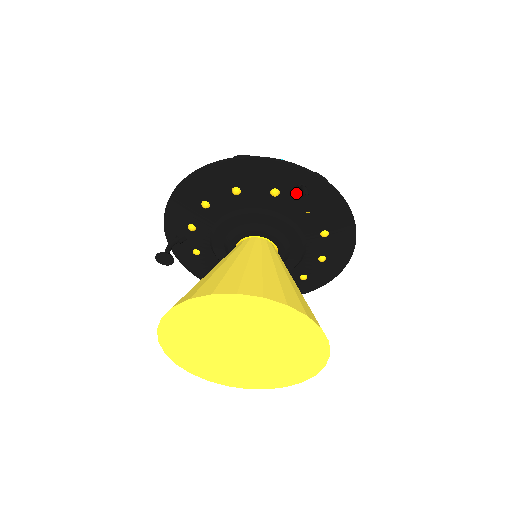
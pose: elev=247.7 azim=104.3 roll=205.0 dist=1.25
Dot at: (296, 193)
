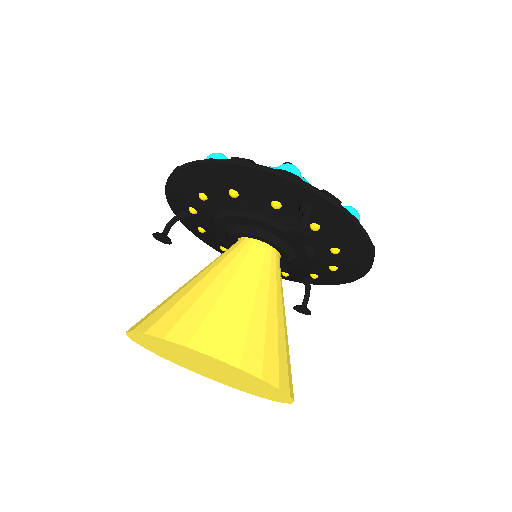
Dot at: (300, 210)
